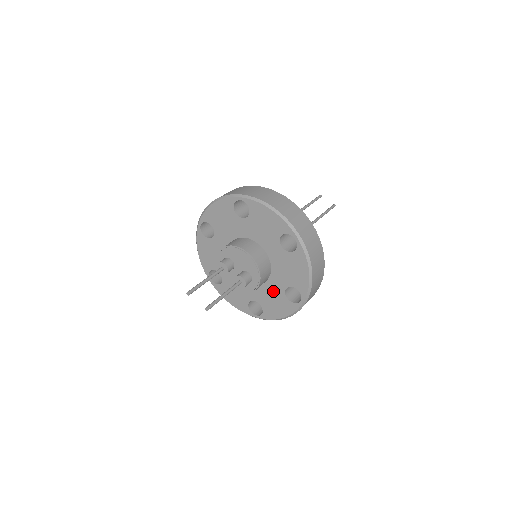
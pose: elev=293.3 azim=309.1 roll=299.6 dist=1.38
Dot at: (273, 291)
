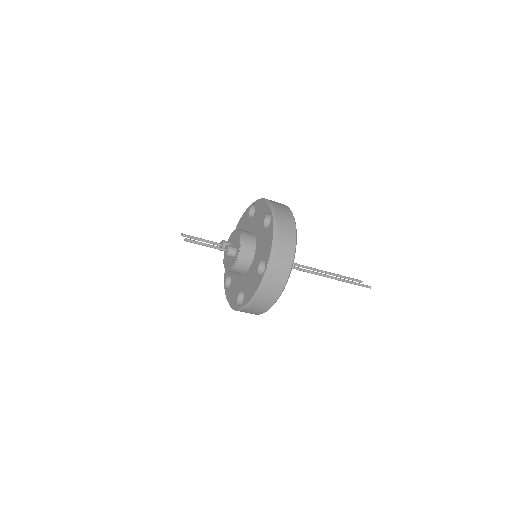
Dot at: (252, 272)
